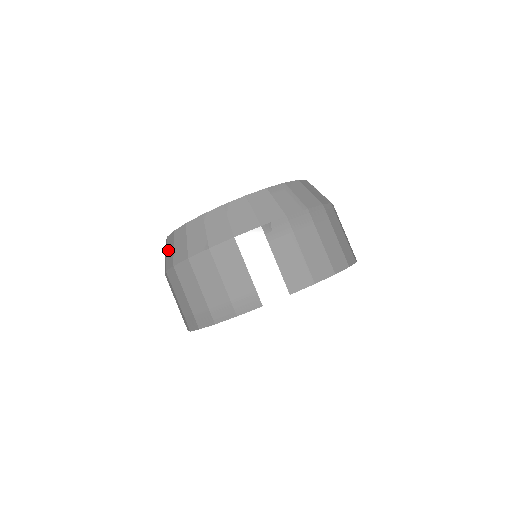
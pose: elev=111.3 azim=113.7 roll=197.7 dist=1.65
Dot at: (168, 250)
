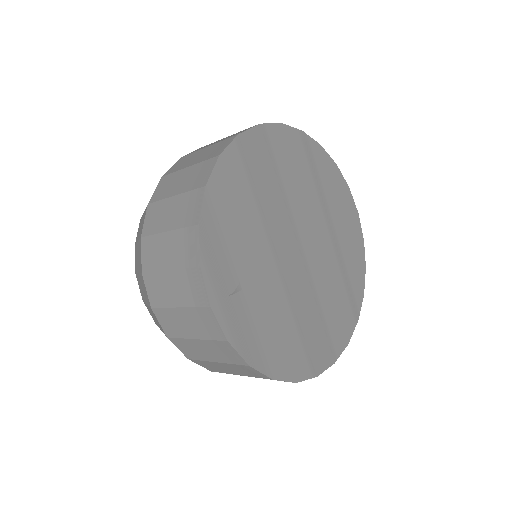
Dot at: (137, 265)
